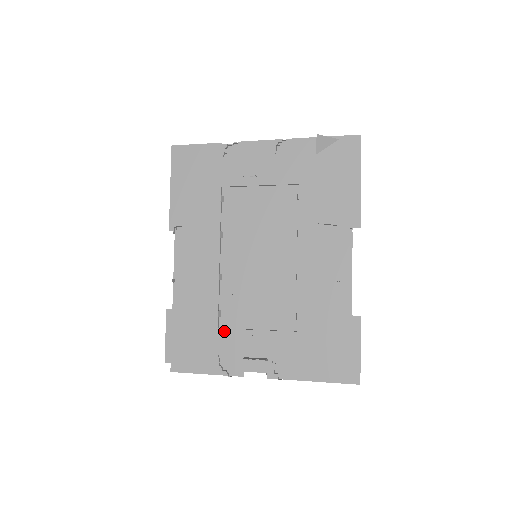
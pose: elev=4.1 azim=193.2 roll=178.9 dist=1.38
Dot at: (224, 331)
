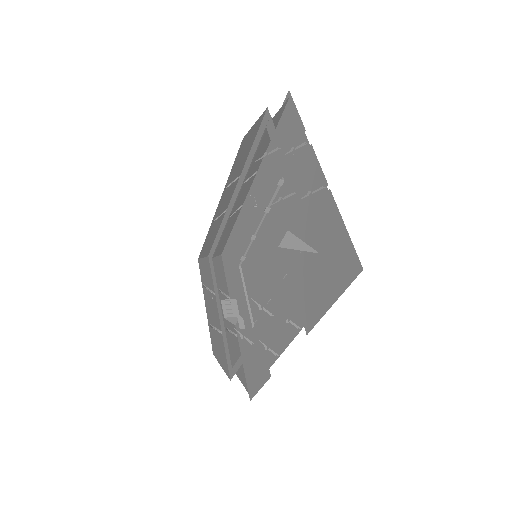
Dot at: (239, 271)
